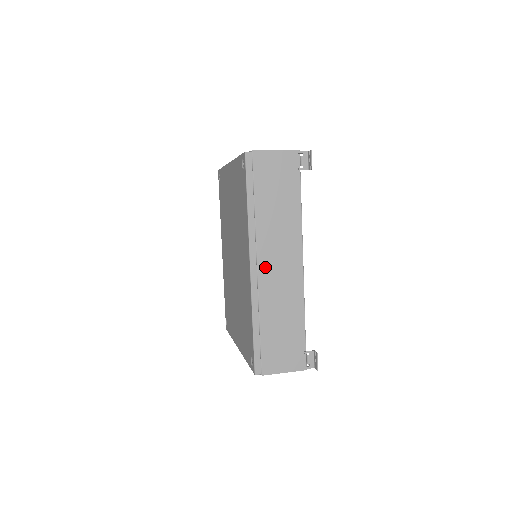
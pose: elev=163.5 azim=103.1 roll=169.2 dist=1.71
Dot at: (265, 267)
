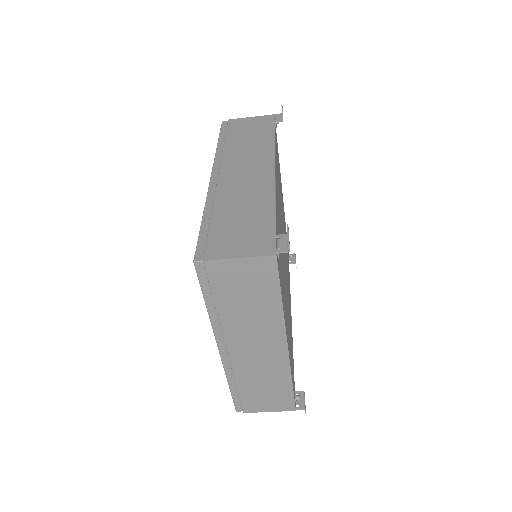
Dot at: (228, 174)
